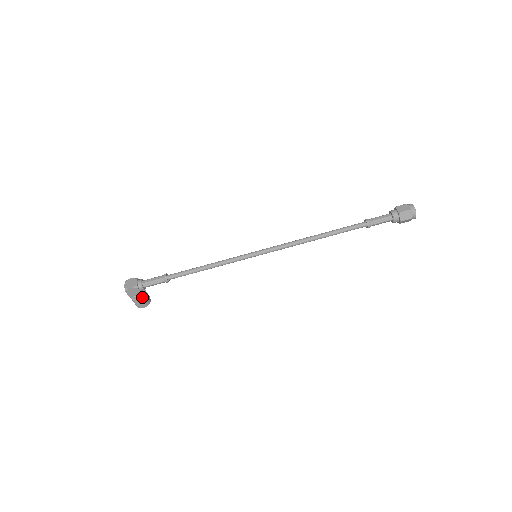
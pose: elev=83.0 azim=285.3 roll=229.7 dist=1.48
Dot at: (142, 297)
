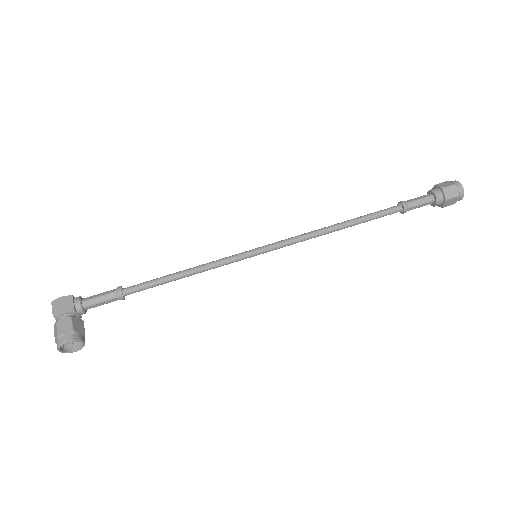
Dot at: (73, 317)
